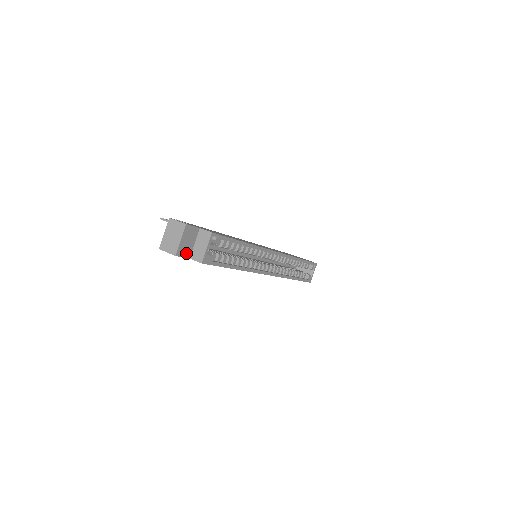
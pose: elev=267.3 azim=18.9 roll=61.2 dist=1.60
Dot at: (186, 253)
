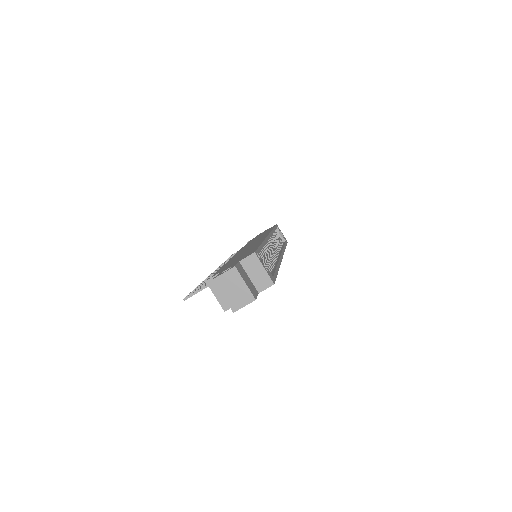
Dot at: (254, 291)
